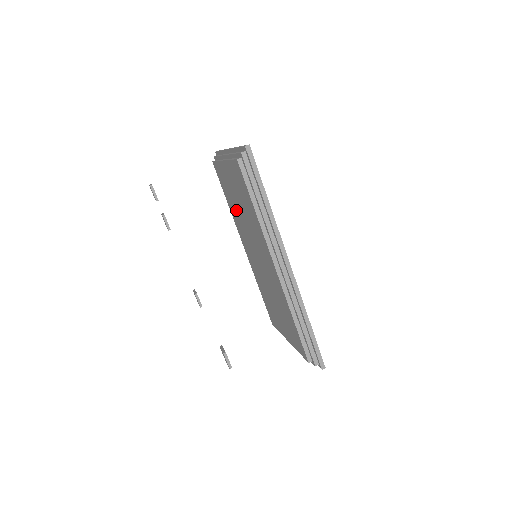
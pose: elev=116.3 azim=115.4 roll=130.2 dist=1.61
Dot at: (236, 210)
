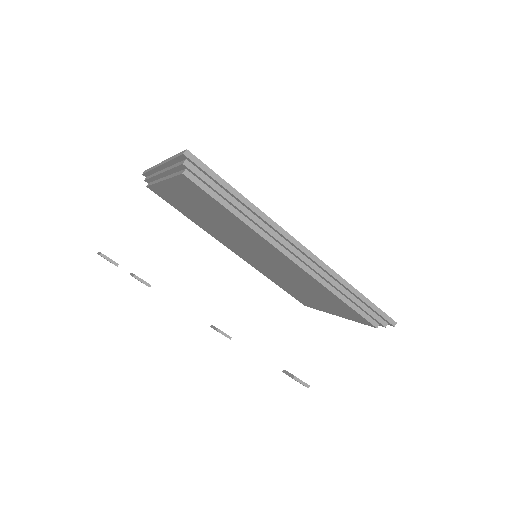
Dot at: (205, 222)
